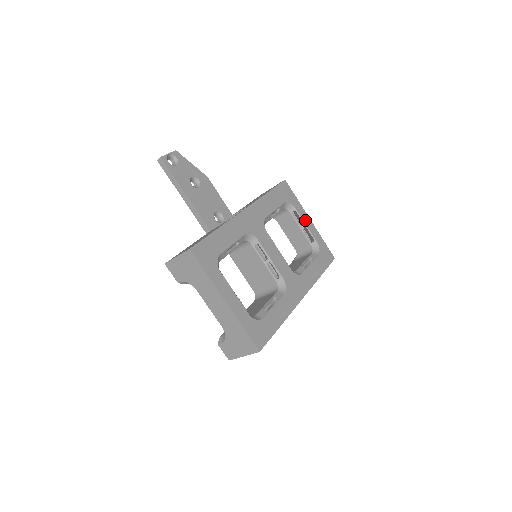
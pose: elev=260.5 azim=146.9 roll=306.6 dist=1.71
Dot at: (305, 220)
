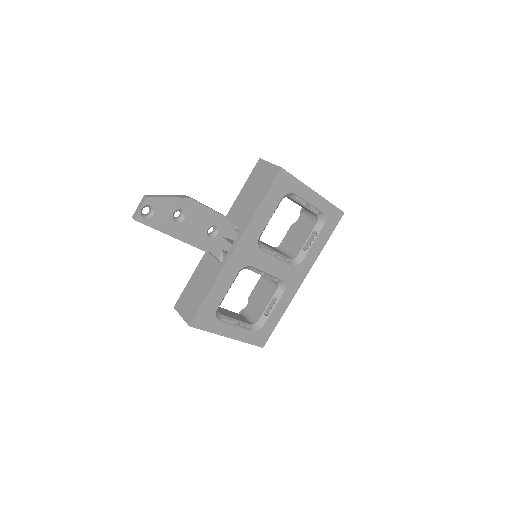
Dot at: (308, 198)
